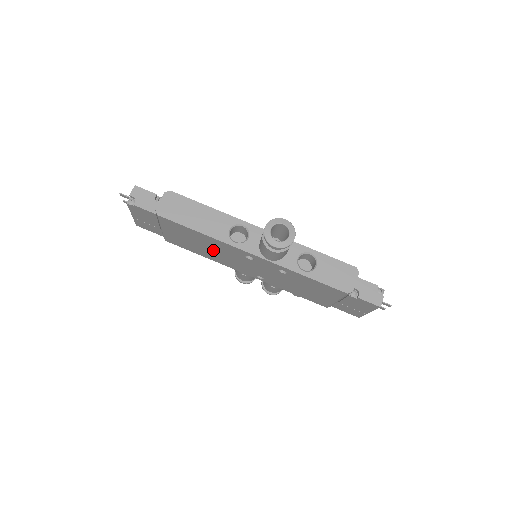
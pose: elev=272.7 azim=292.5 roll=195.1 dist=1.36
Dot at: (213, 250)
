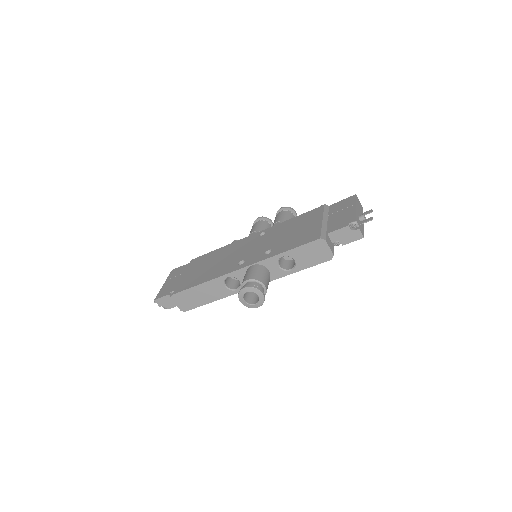
Dot at: occluded
